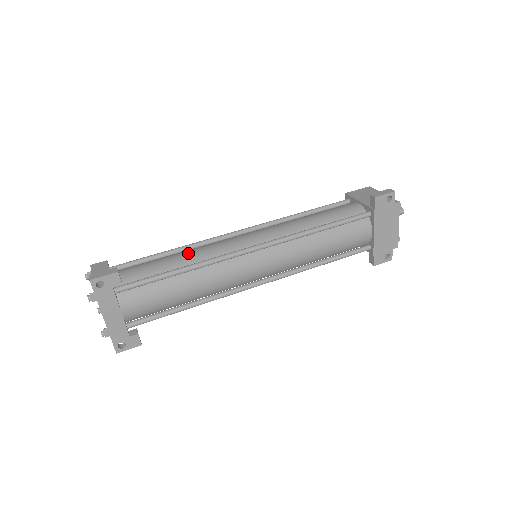
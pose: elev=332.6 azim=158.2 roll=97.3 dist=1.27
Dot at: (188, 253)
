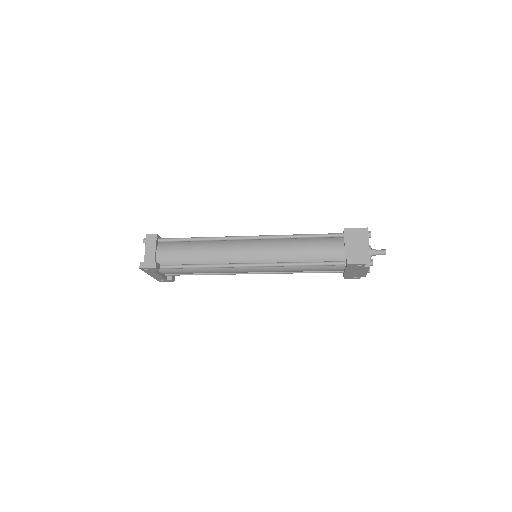
Dot at: (206, 251)
